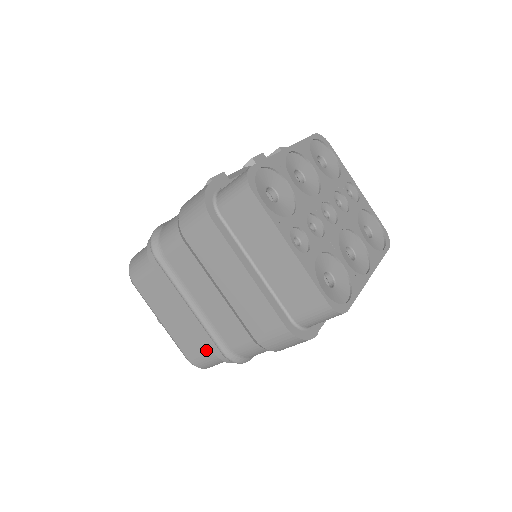
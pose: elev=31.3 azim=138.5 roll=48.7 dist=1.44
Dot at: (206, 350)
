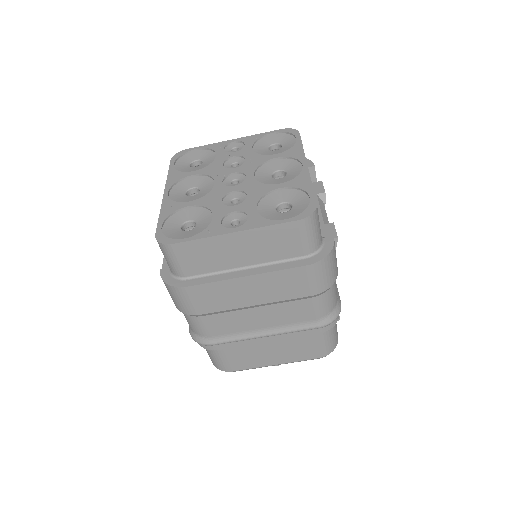
Dot at: (314, 339)
